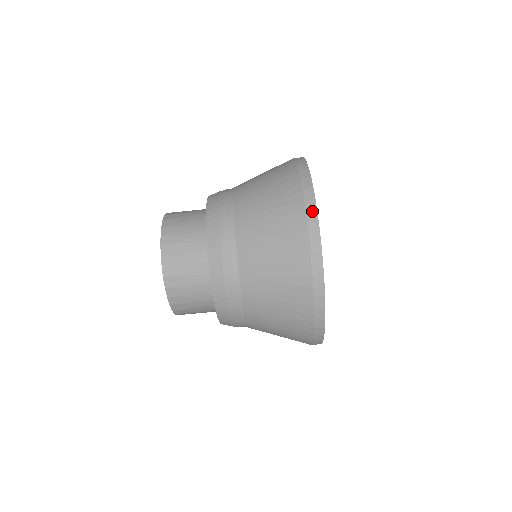
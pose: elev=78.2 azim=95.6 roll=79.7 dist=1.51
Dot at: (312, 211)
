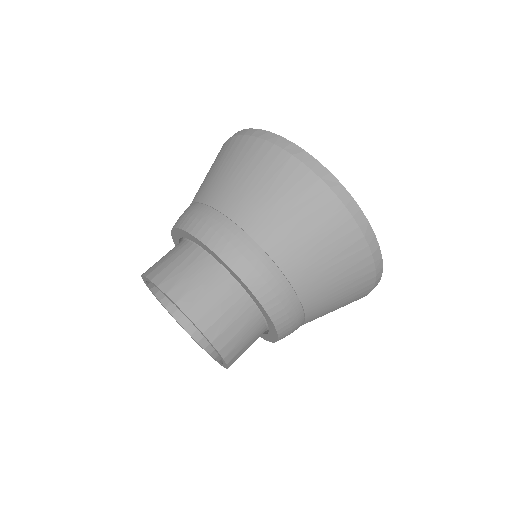
Dot at: (326, 175)
